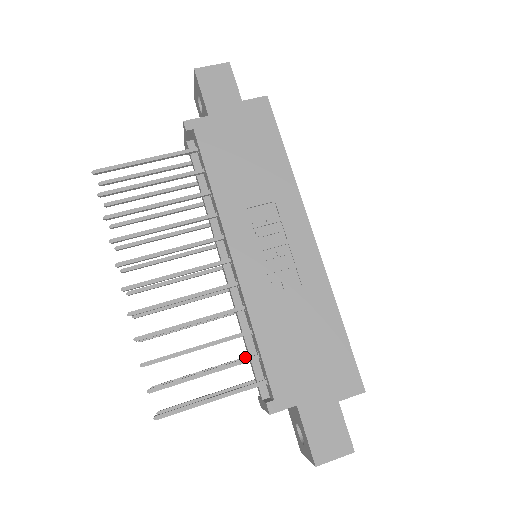
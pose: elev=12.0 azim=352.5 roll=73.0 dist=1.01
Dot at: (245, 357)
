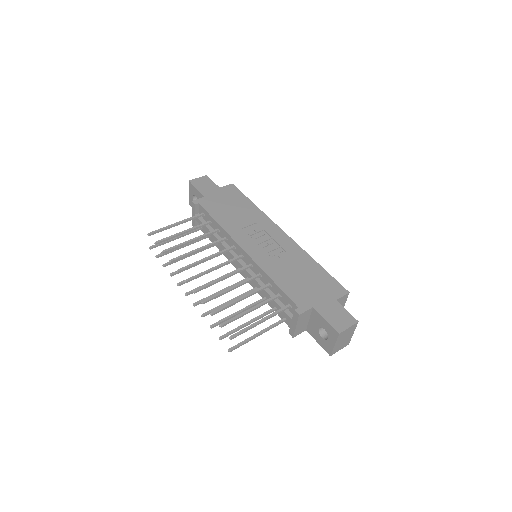
Dot at: (271, 309)
